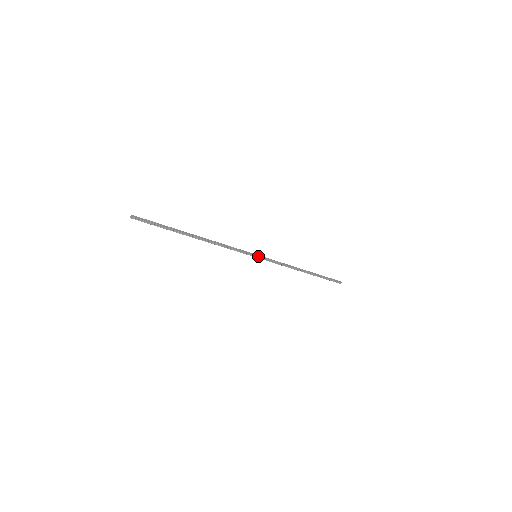
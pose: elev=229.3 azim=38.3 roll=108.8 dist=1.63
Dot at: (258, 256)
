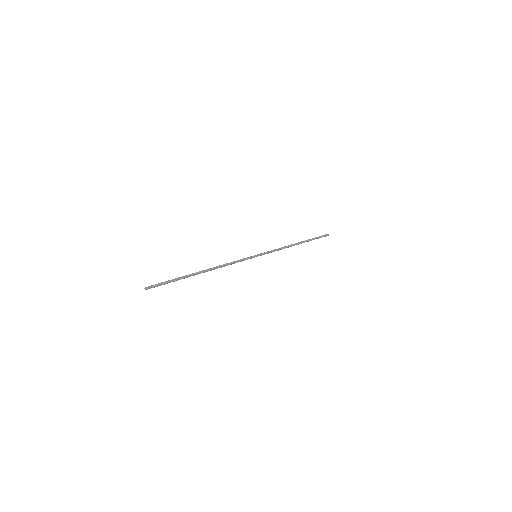
Dot at: (257, 255)
